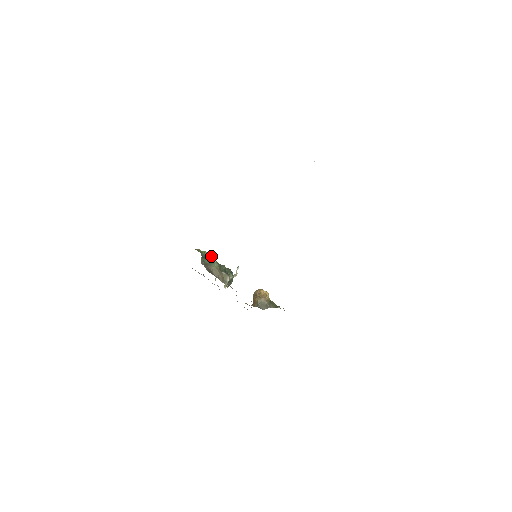
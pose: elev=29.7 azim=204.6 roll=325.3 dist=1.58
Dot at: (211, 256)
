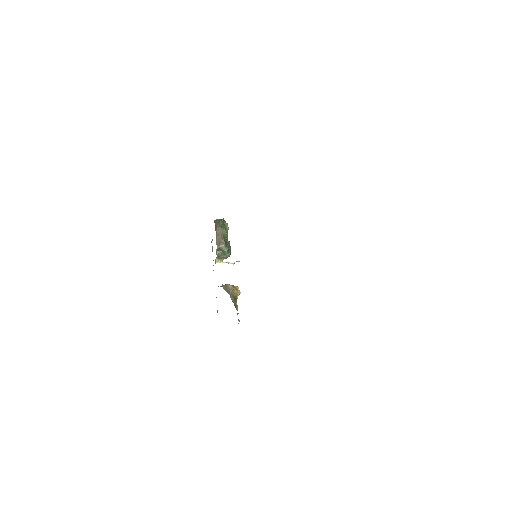
Dot at: (228, 228)
